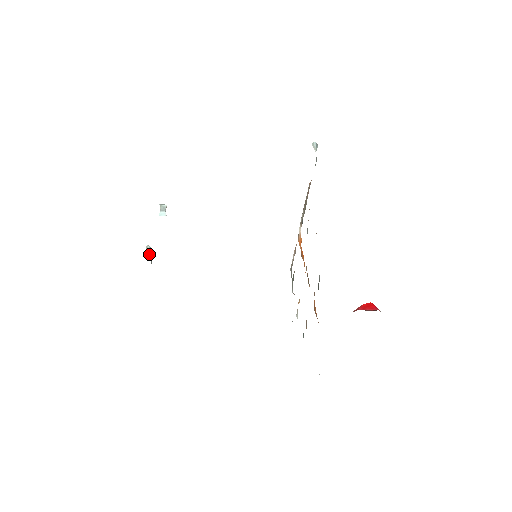
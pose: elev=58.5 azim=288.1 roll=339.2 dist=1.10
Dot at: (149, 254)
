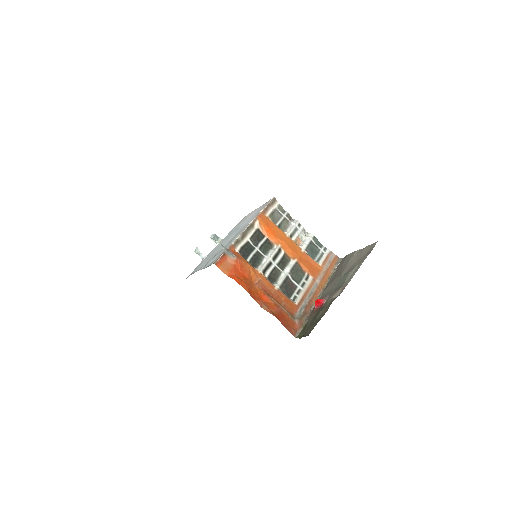
Dot at: (216, 242)
